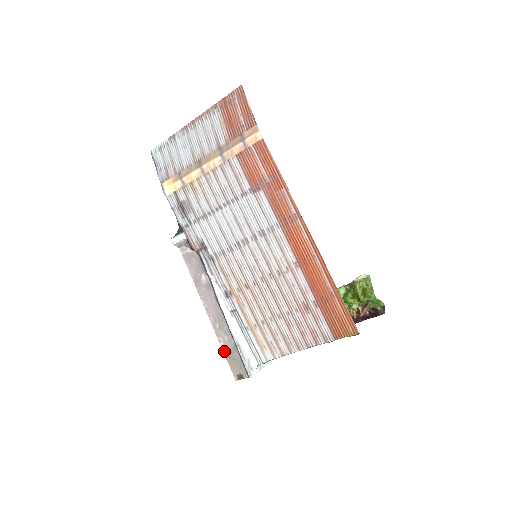
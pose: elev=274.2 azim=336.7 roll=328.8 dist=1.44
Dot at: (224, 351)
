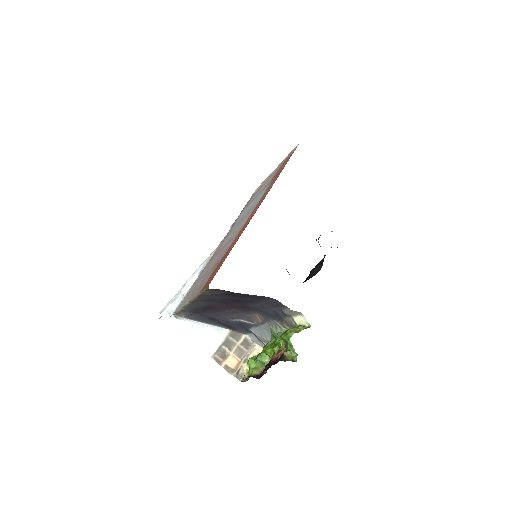
Dot at: occluded
